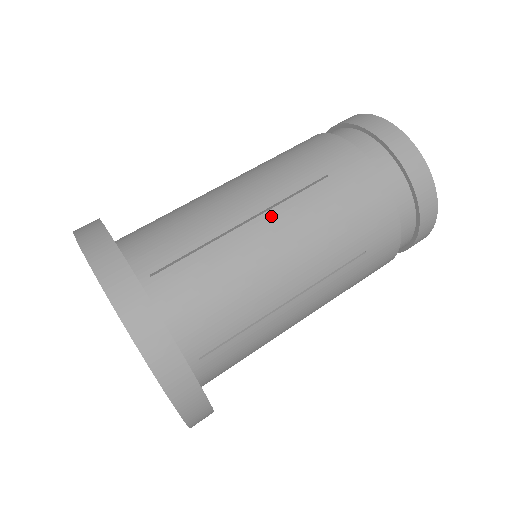
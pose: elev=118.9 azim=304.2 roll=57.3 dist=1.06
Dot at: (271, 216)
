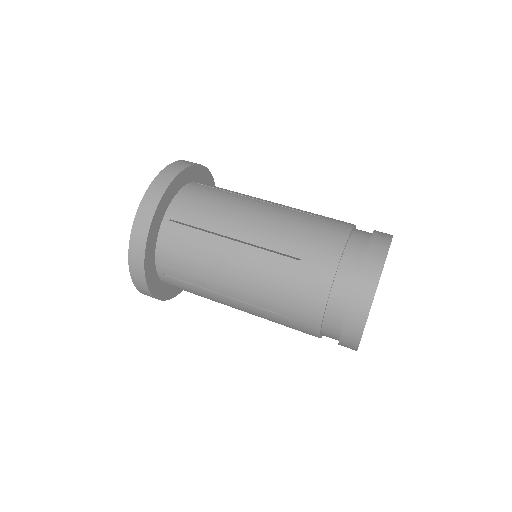
Dot at: (247, 249)
